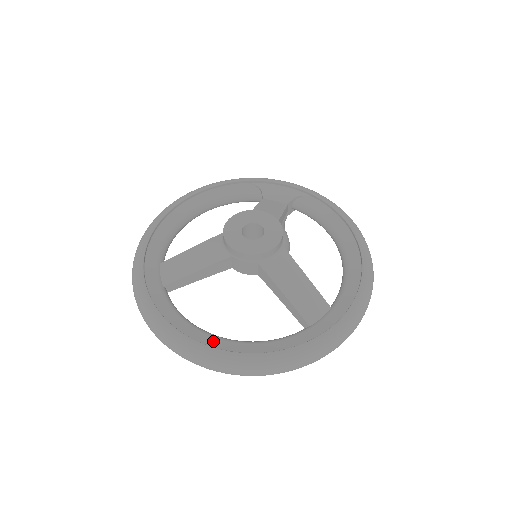
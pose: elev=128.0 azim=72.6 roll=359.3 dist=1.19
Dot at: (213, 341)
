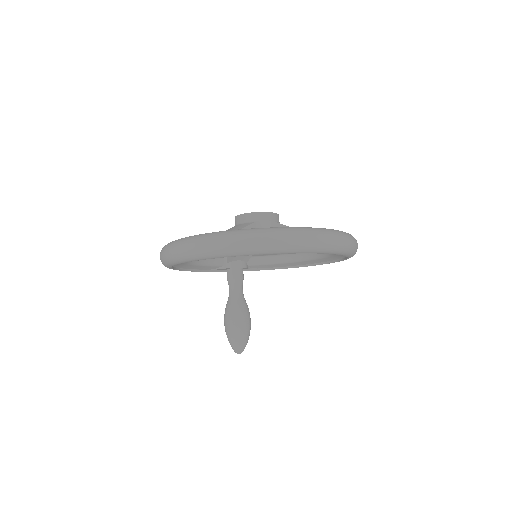
Dot at: occluded
